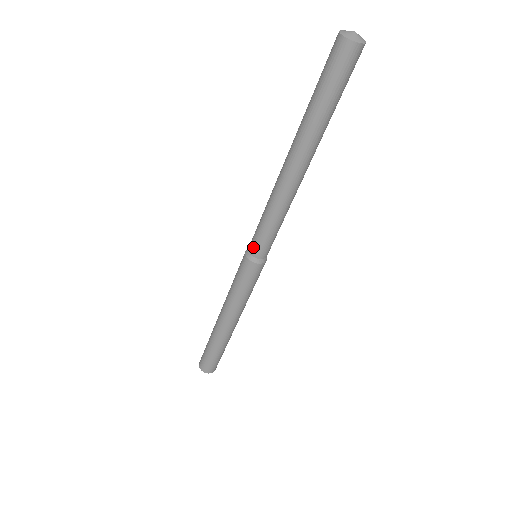
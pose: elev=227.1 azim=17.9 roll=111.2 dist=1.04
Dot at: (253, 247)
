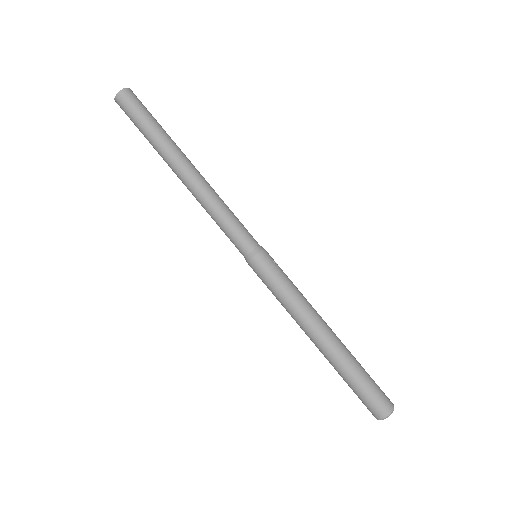
Dot at: (239, 250)
